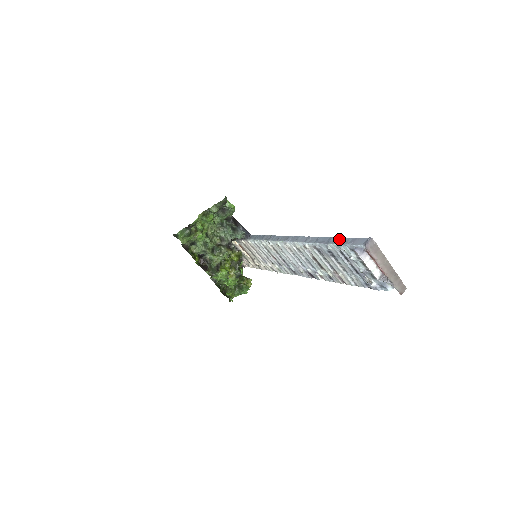
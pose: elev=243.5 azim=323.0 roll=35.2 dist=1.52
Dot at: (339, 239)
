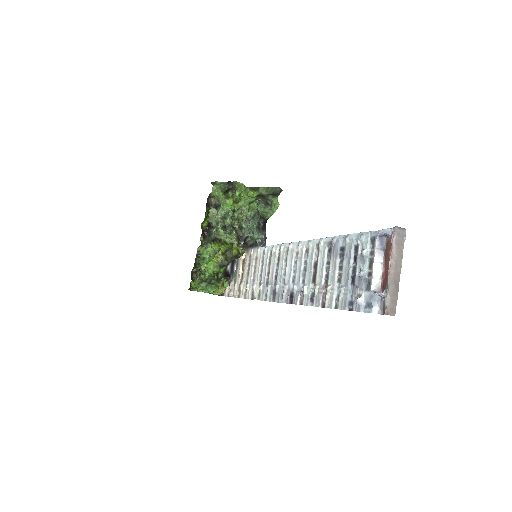
Dot at: occluded
